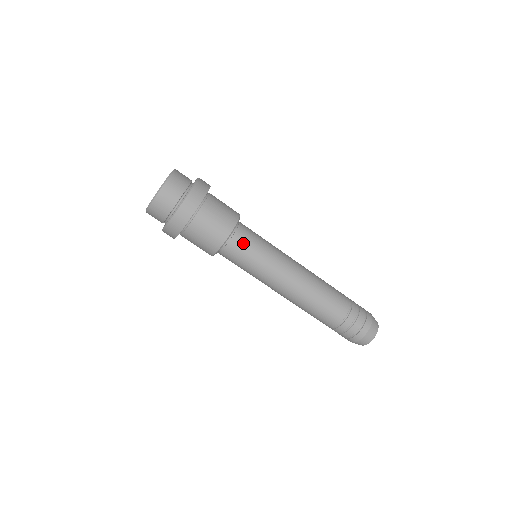
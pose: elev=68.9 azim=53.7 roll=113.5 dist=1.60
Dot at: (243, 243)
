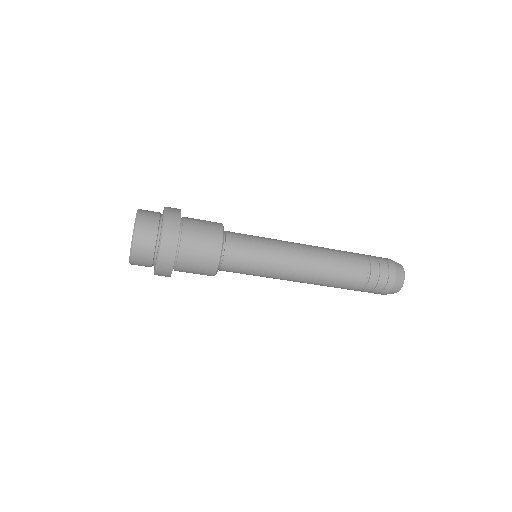
Dot at: occluded
